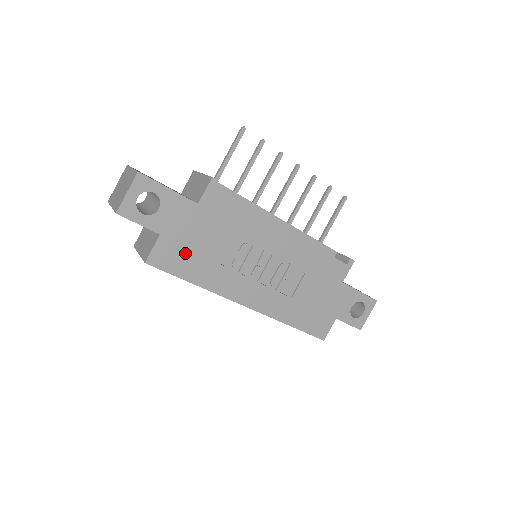
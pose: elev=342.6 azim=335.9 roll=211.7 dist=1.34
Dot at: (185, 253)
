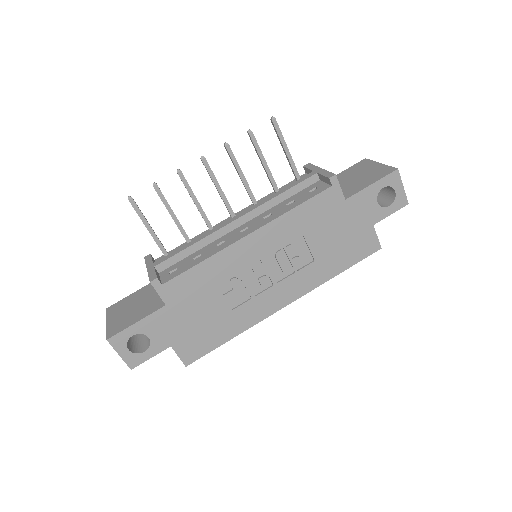
Dot at: (201, 334)
